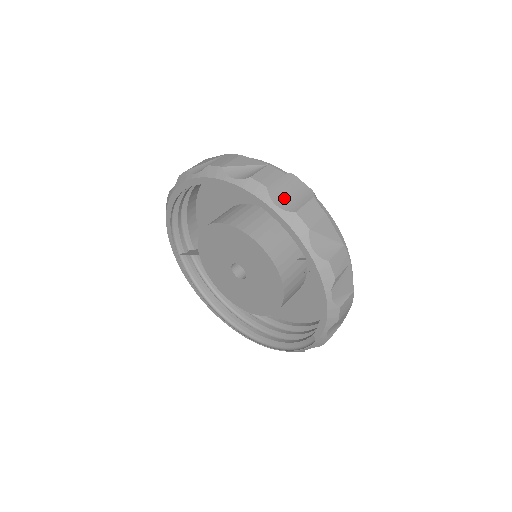
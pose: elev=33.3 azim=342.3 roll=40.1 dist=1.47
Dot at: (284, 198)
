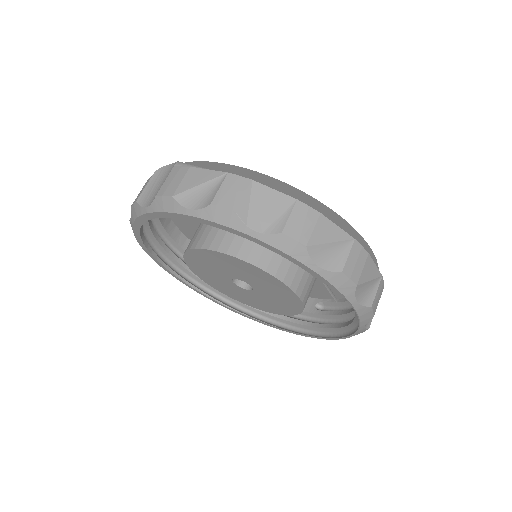
Dot at: (154, 194)
